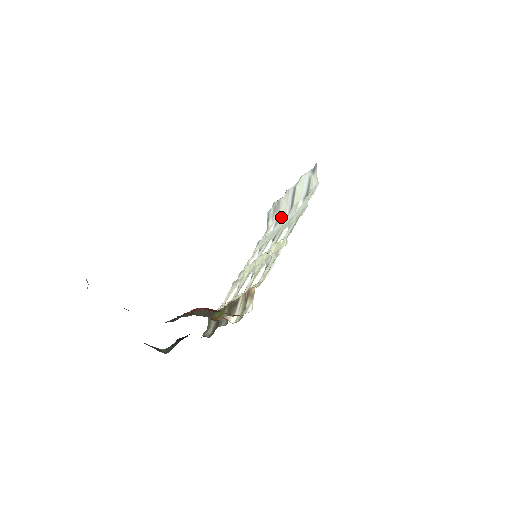
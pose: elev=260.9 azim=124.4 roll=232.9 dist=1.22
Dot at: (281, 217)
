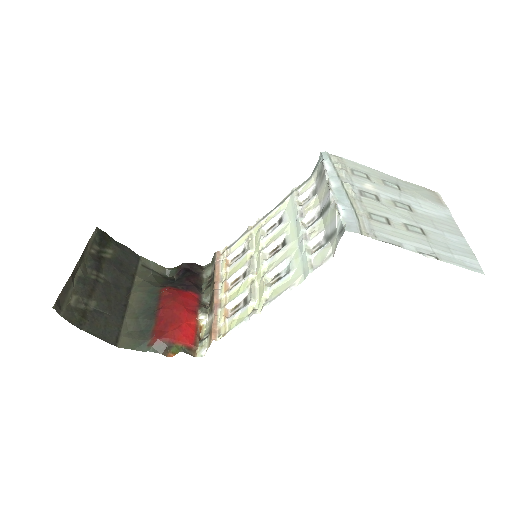
Dot at: (317, 198)
